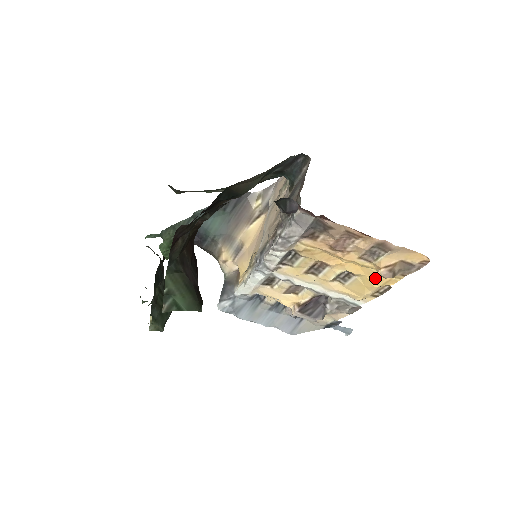
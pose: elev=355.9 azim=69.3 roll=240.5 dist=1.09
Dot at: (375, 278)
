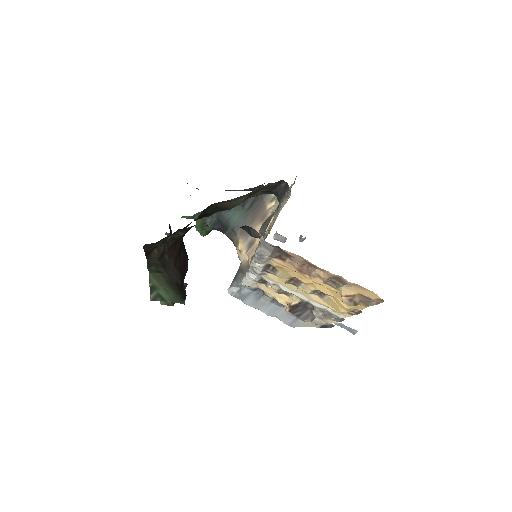
Dot at: occluded
